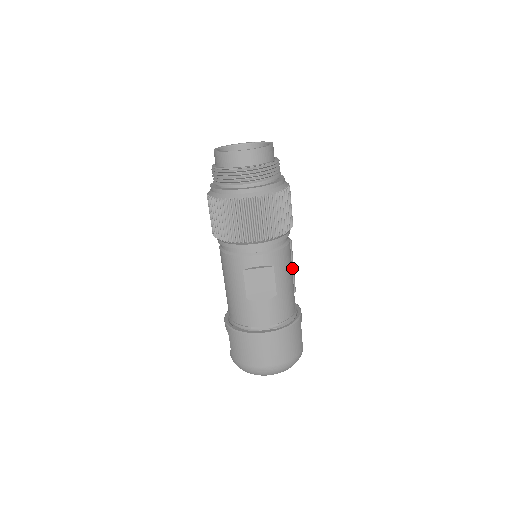
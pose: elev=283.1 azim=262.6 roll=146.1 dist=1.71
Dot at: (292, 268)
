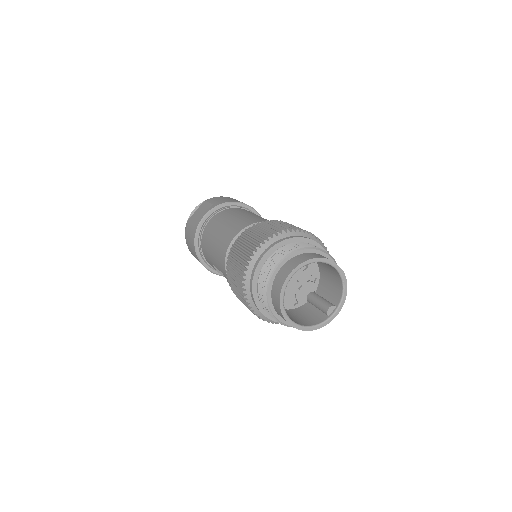
Dot at: occluded
